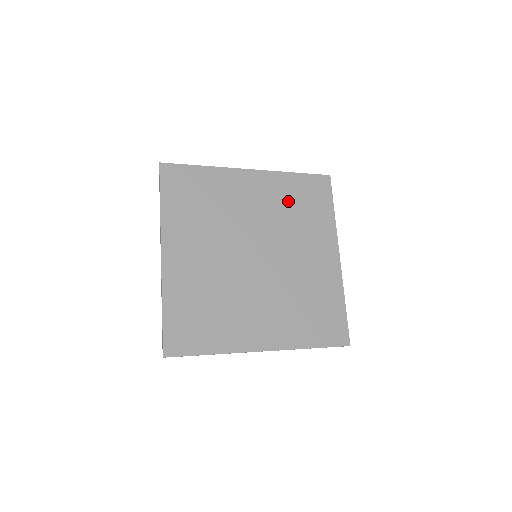
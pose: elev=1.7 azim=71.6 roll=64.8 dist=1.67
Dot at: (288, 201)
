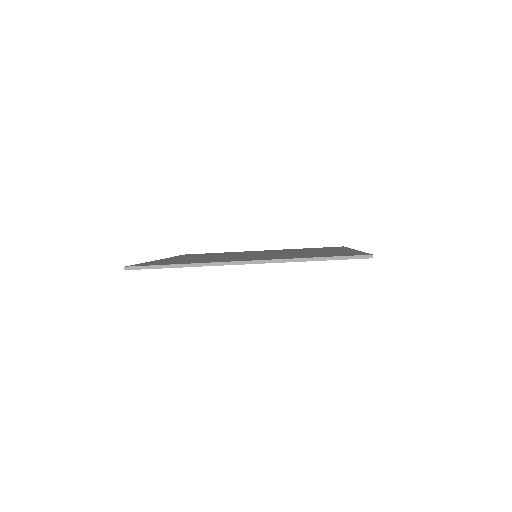
Dot at: occluded
